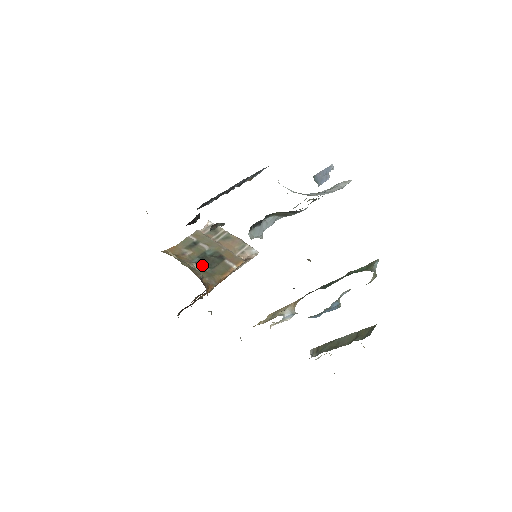
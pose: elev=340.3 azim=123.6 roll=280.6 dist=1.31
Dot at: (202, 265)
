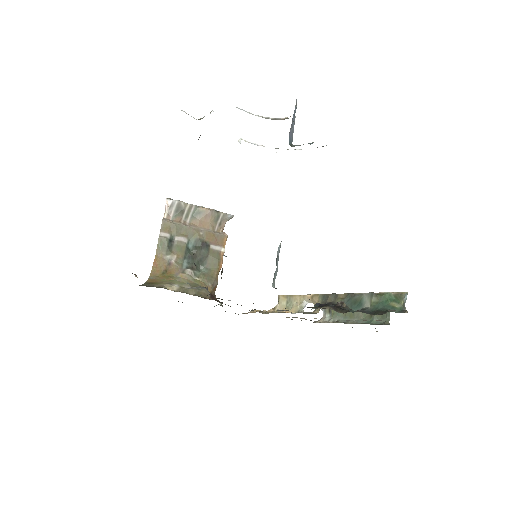
Dot at: (194, 267)
